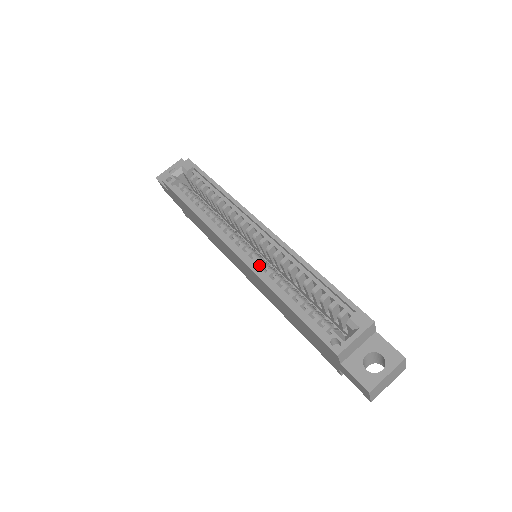
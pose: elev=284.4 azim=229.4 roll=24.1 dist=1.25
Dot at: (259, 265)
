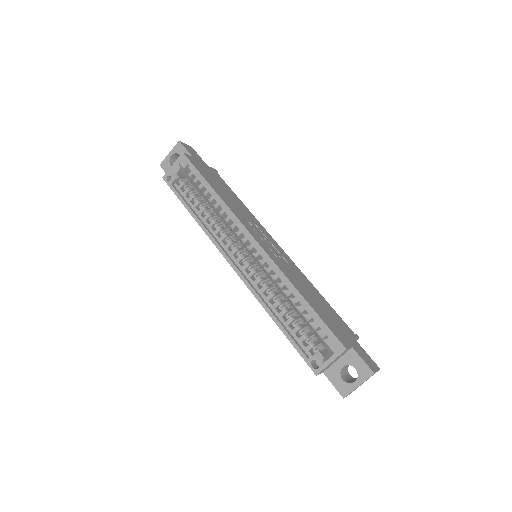
Dot at: (254, 281)
